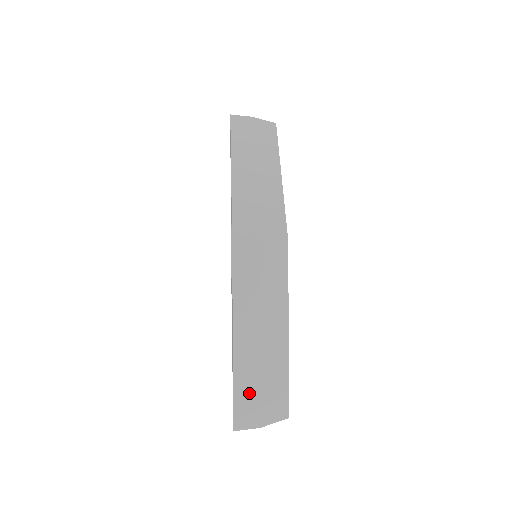
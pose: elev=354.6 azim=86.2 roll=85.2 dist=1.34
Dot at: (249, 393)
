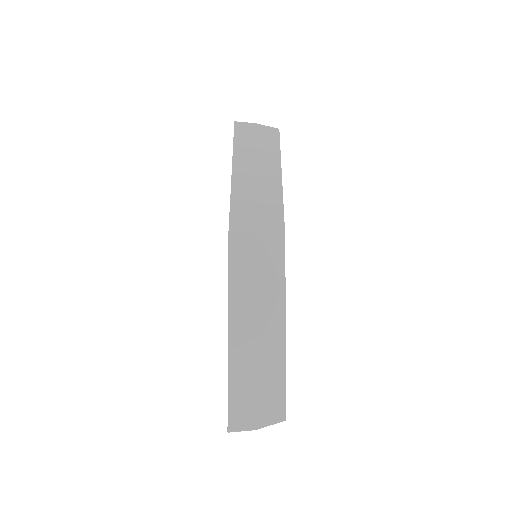
Dot at: (244, 392)
